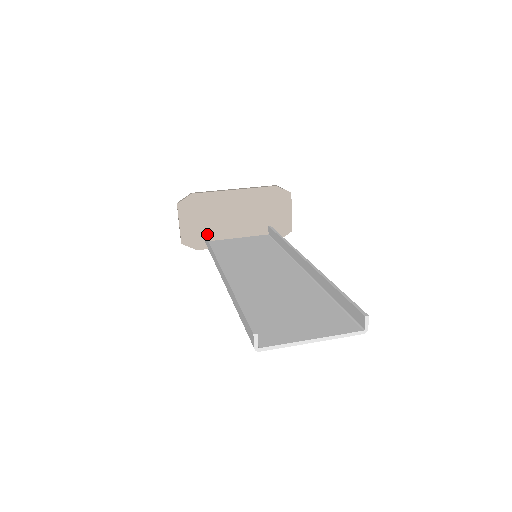
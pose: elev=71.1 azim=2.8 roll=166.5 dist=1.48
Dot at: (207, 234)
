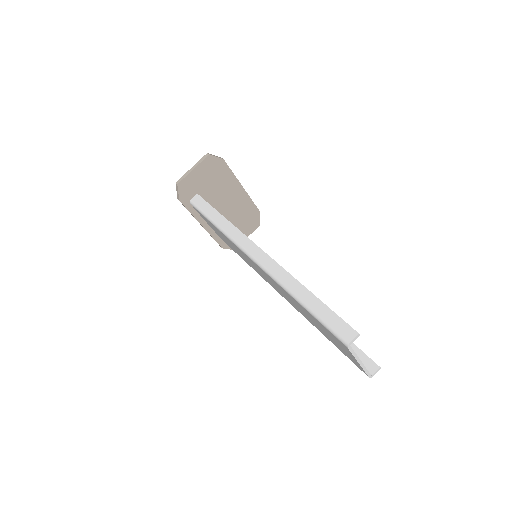
Dot at: occluded
